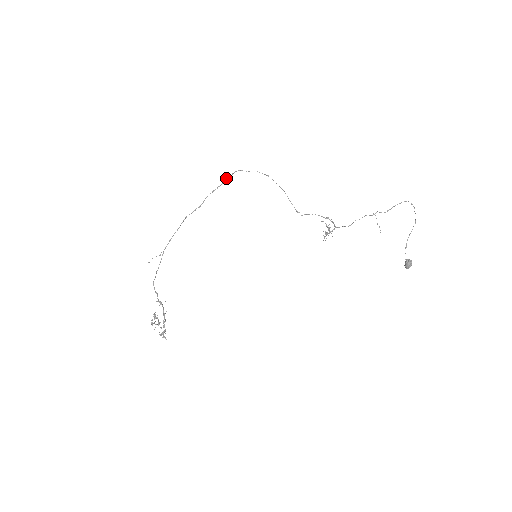
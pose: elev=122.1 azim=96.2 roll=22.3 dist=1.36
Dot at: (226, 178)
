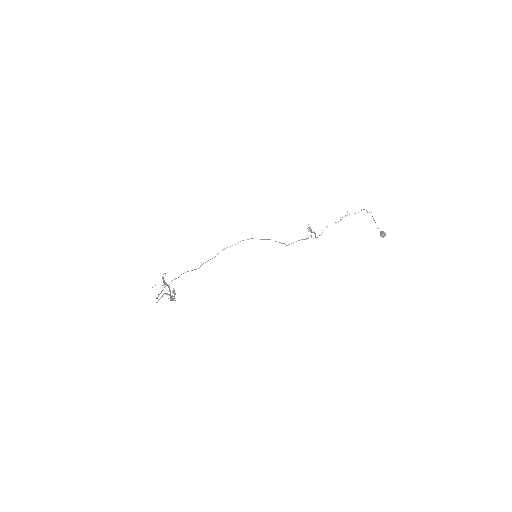
Dot at: (218, 253)
